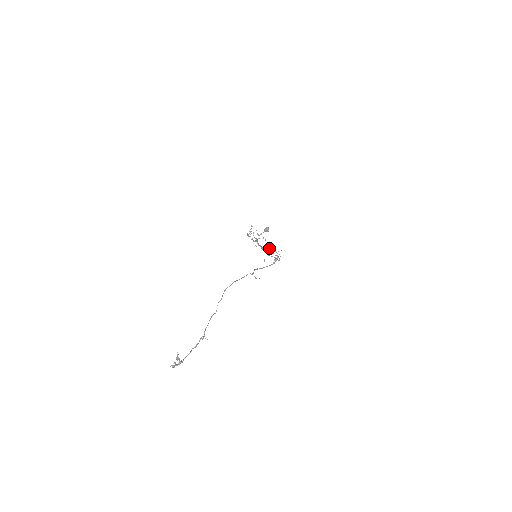
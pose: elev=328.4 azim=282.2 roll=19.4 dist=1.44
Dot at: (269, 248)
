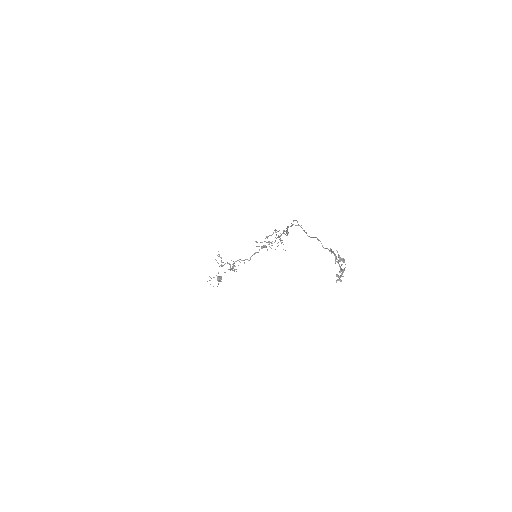
Dot at: occluded
